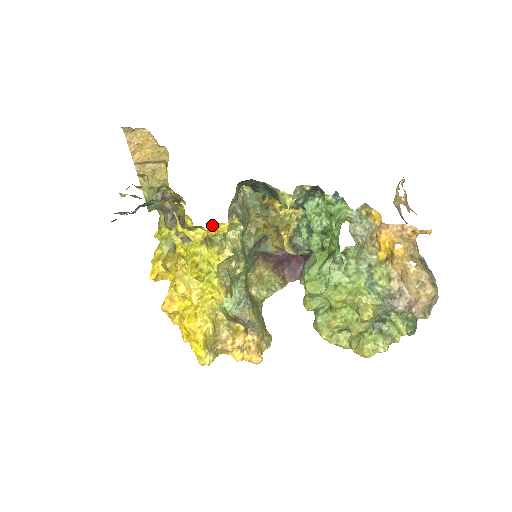
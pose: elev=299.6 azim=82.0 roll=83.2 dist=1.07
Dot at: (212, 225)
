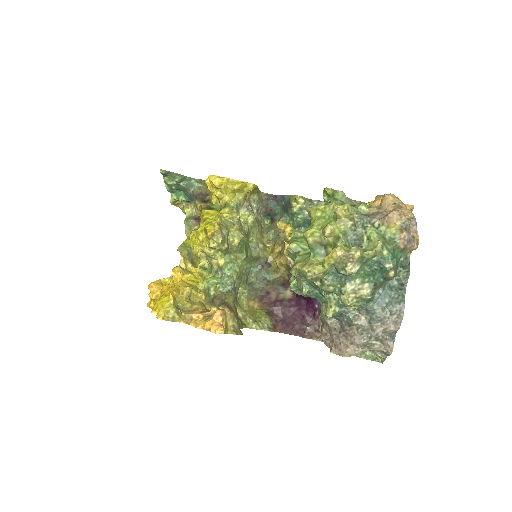
Dot at: (232, 180)
